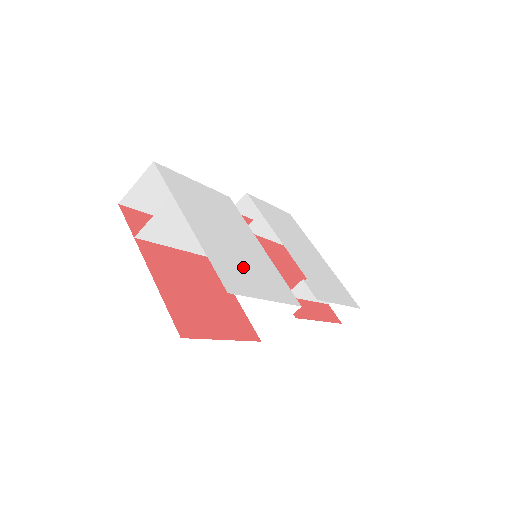
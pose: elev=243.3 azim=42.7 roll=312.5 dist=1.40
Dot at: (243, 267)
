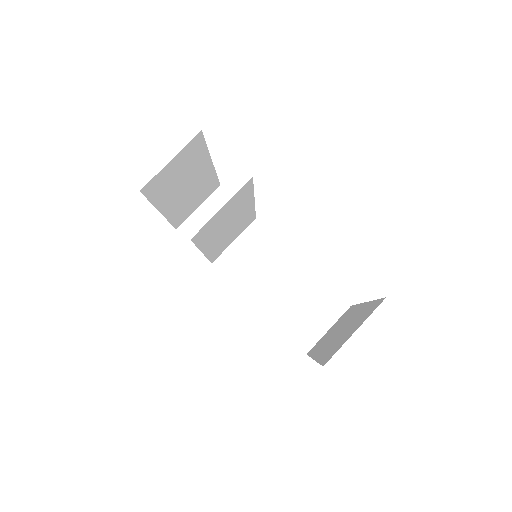
Dot at: occluded
